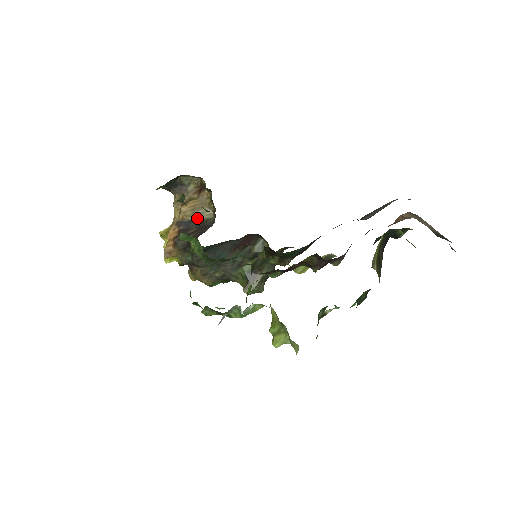
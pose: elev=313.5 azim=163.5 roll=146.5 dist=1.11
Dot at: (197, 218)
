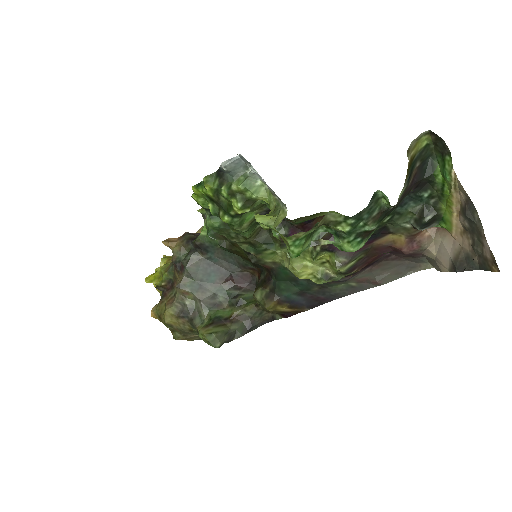
Dot at: occluded
